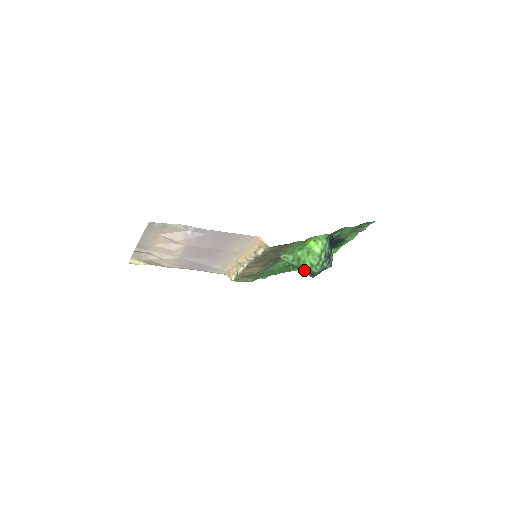
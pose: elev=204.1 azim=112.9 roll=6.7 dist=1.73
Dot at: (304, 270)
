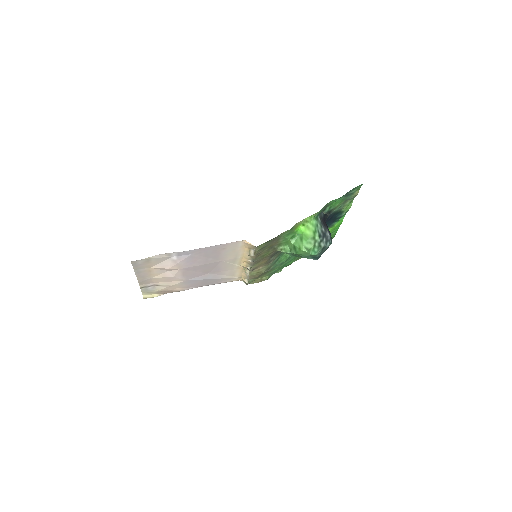
Dot at: (304, 256)
